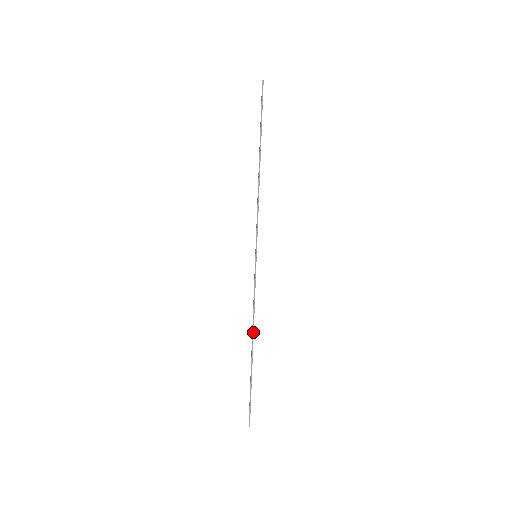
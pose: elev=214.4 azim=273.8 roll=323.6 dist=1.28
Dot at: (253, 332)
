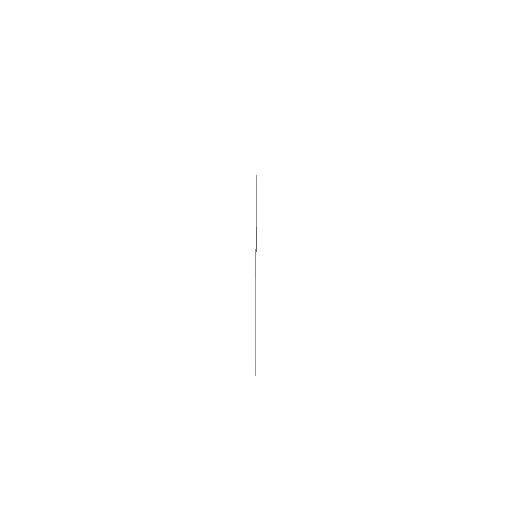
Dot at: occluded
